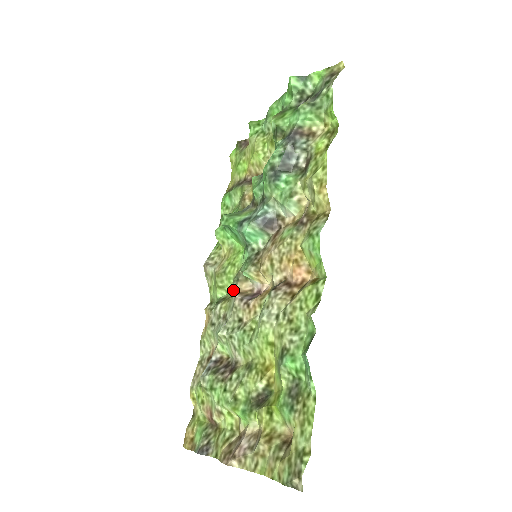
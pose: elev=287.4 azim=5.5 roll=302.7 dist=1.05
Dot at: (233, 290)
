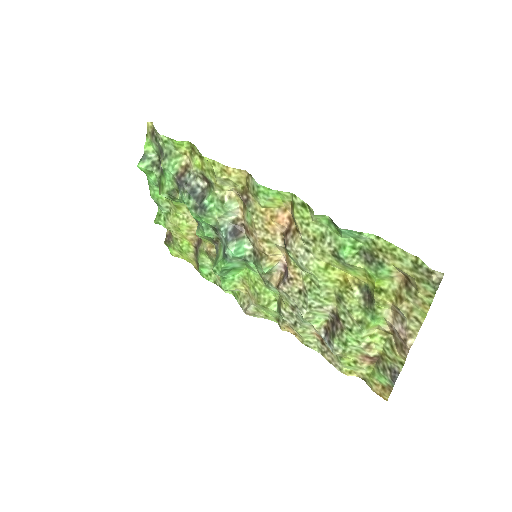
Dot at: (275, 290)
